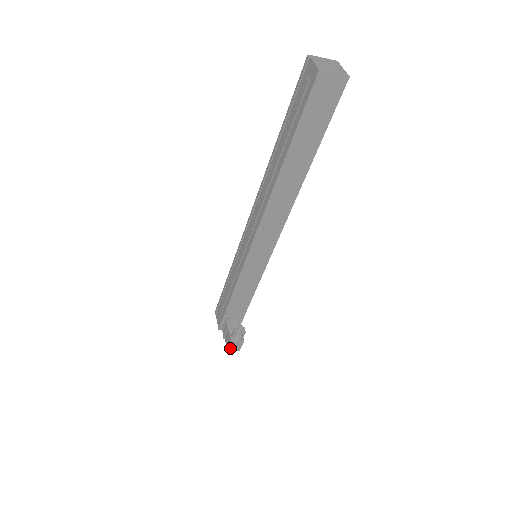
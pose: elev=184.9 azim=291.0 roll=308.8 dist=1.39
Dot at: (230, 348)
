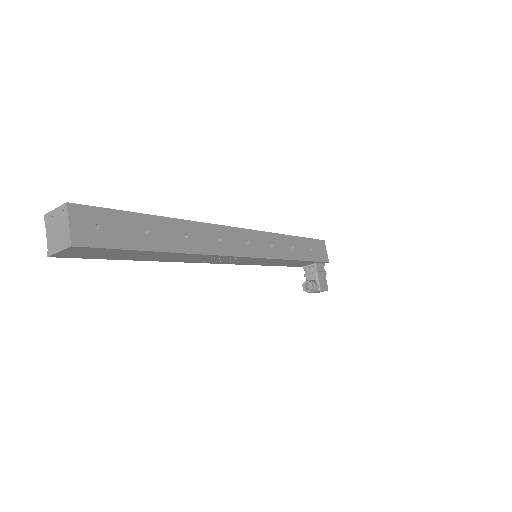
Dot at: (316, 292)
